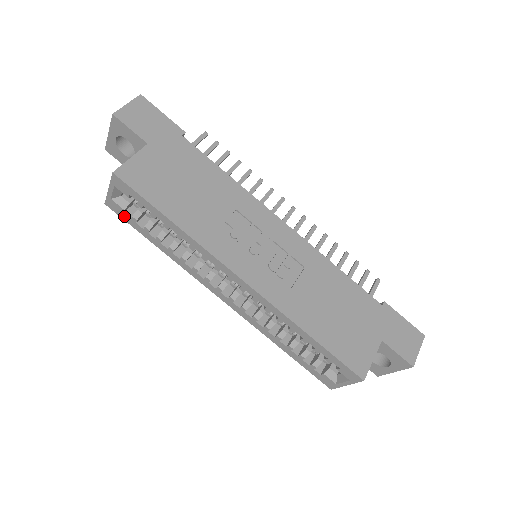
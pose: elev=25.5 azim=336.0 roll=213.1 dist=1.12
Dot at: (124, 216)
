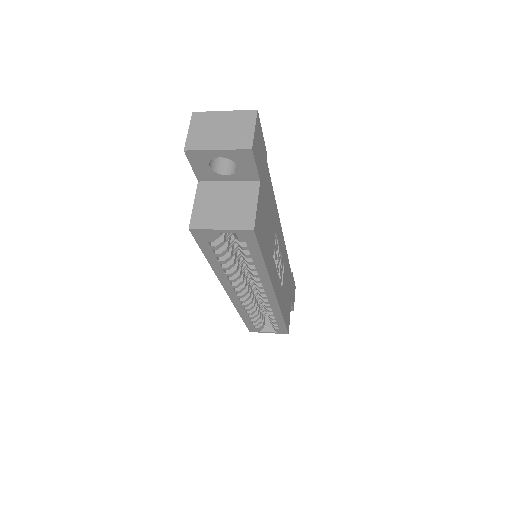
Dot at: (203, 242)
